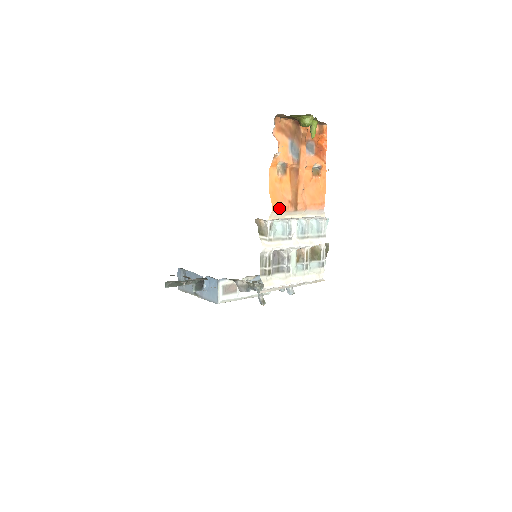
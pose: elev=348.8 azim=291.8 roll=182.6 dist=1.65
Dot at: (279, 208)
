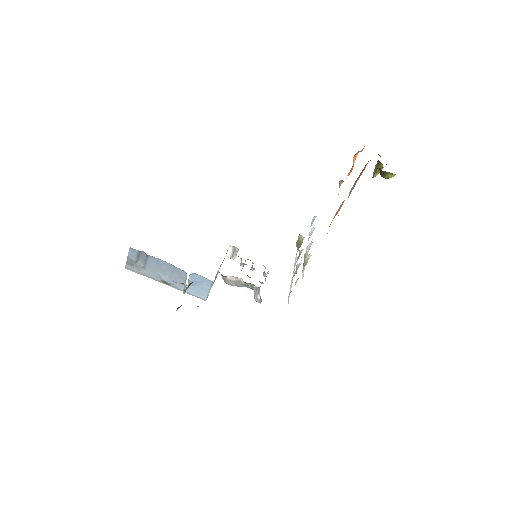
Dot at: occluded
